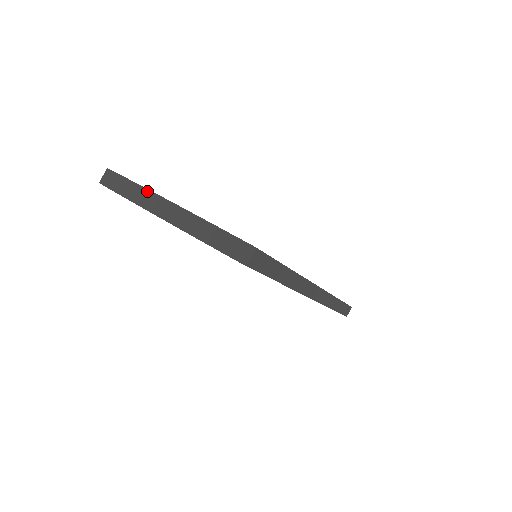
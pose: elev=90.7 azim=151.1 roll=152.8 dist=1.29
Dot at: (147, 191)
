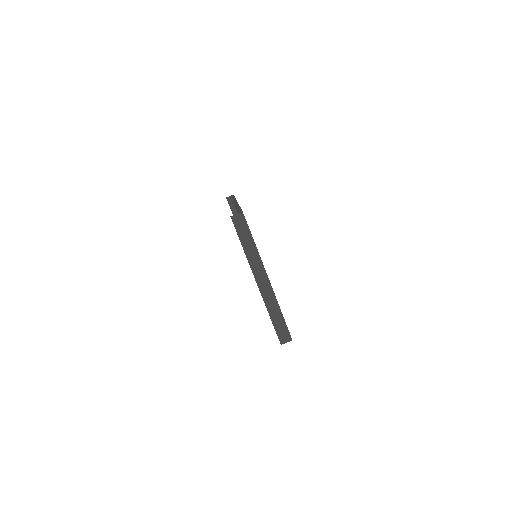
Dot at: (263, 267)
